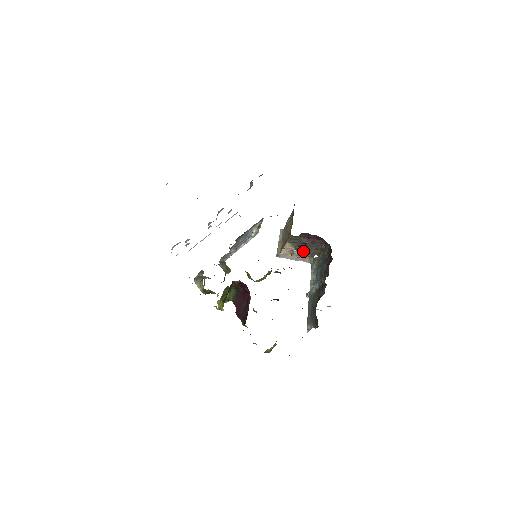
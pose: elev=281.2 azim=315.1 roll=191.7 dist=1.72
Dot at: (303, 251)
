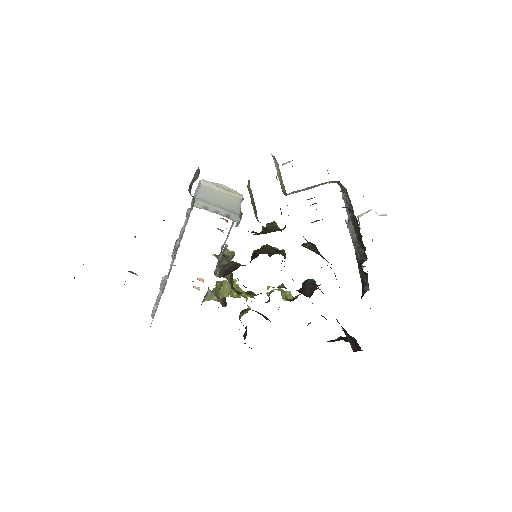
Dot at: occluded
